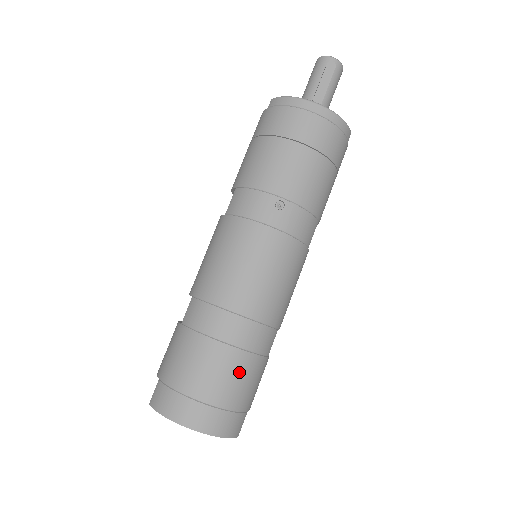
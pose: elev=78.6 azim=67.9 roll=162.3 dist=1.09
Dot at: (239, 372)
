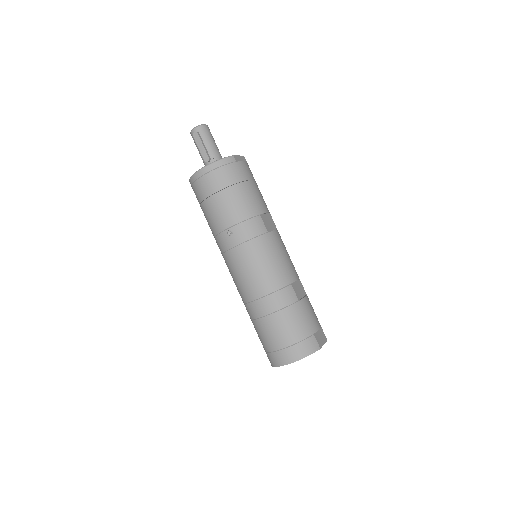
Dot at: (285, 323)
